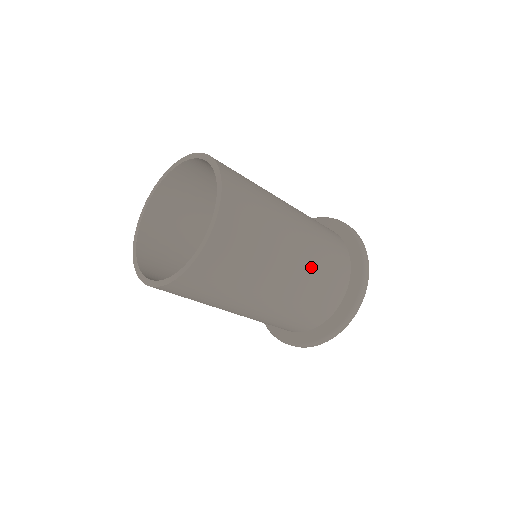
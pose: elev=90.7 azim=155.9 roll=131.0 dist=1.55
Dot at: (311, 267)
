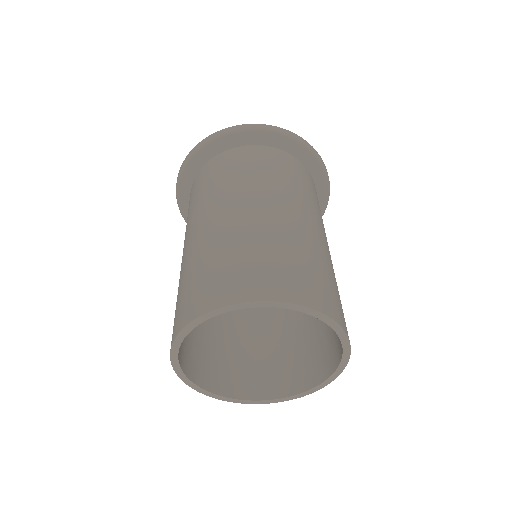
Dot at: occluded
